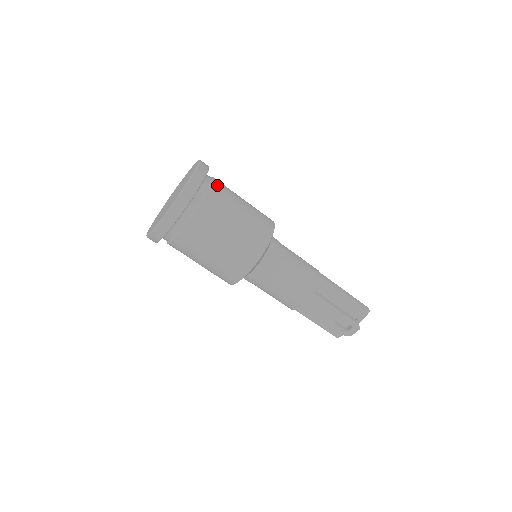
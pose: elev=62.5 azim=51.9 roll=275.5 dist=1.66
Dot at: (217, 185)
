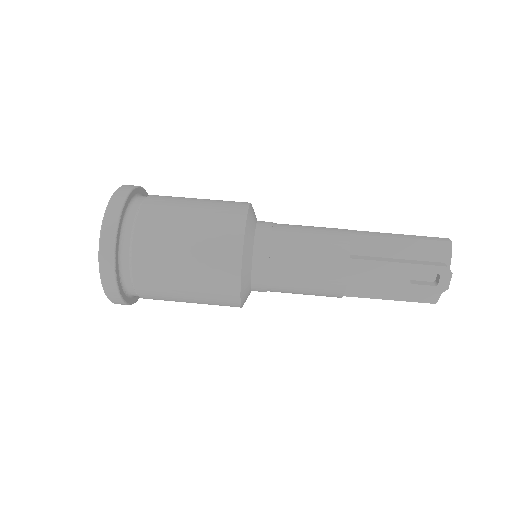
Dot at: (153, 198)
